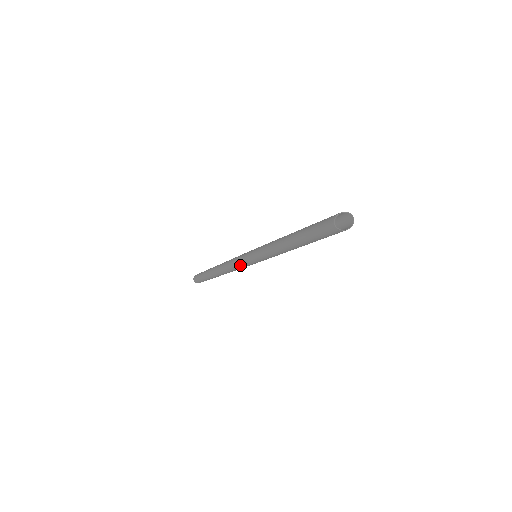
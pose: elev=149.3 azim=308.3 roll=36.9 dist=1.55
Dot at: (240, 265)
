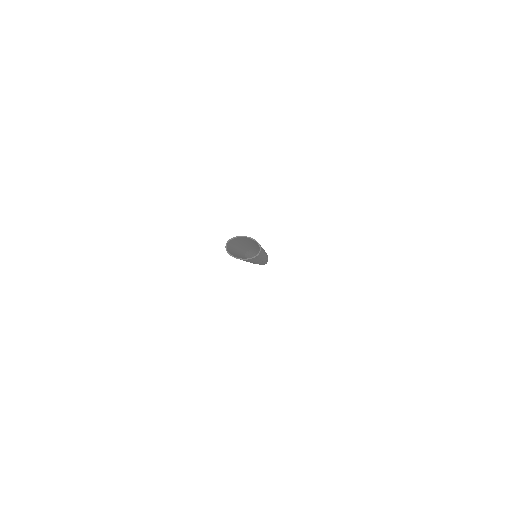
Dot at: occluded
